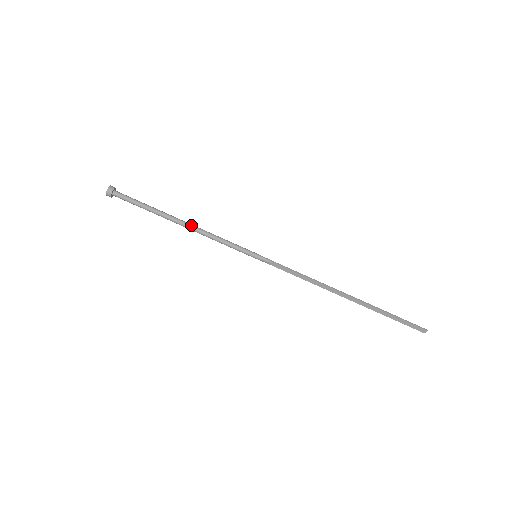
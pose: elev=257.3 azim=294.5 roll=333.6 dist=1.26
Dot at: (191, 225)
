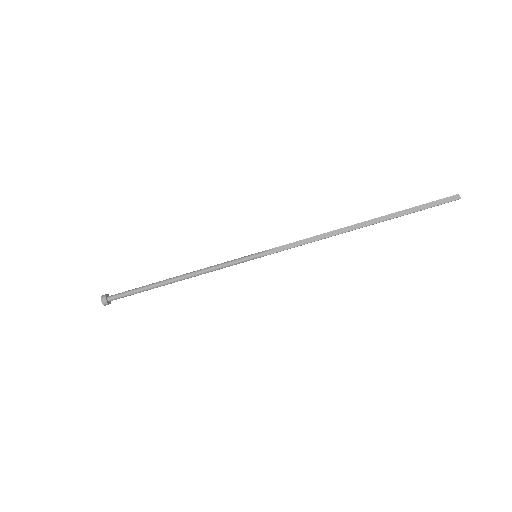
Dot at: (185, 274)
